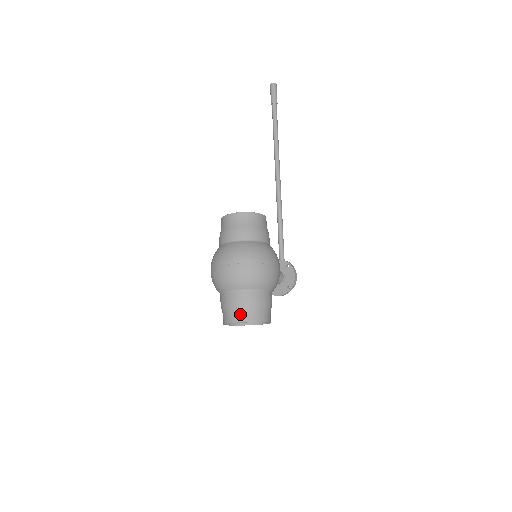
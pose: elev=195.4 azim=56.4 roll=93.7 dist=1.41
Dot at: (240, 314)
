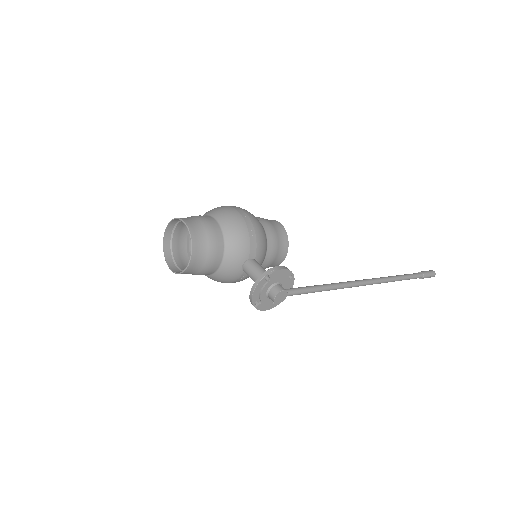
Dot at: (175, 225)
